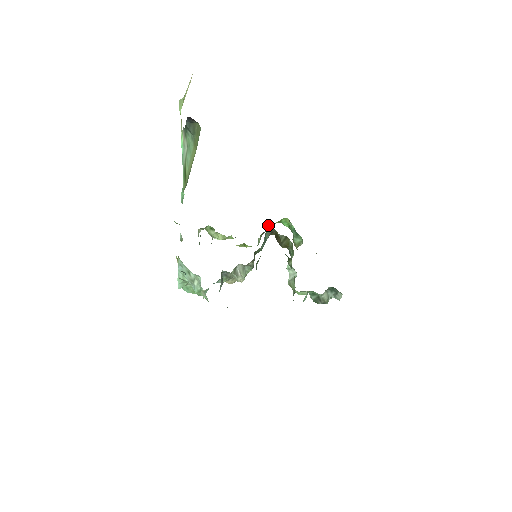
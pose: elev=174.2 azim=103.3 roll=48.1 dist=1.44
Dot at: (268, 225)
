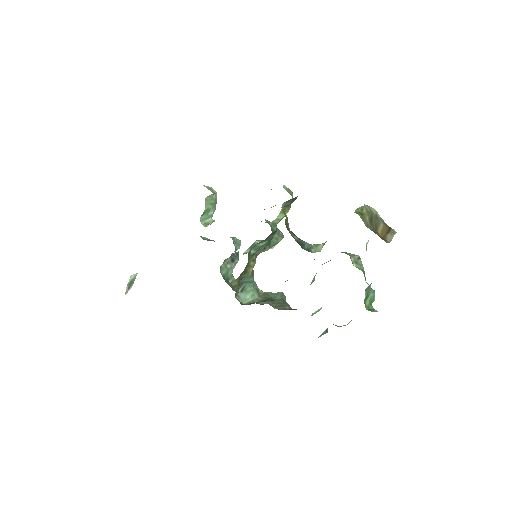
Dot at: (290, 200)
